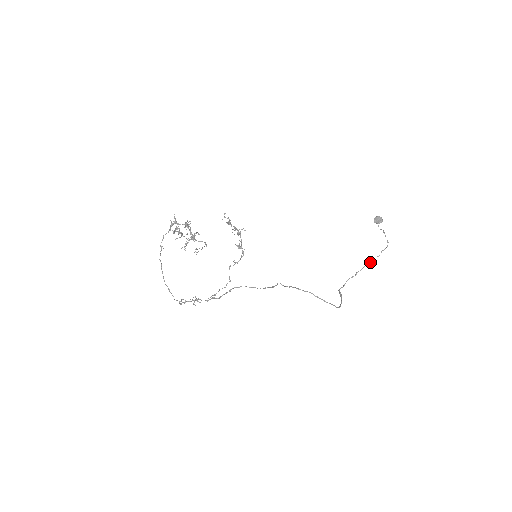
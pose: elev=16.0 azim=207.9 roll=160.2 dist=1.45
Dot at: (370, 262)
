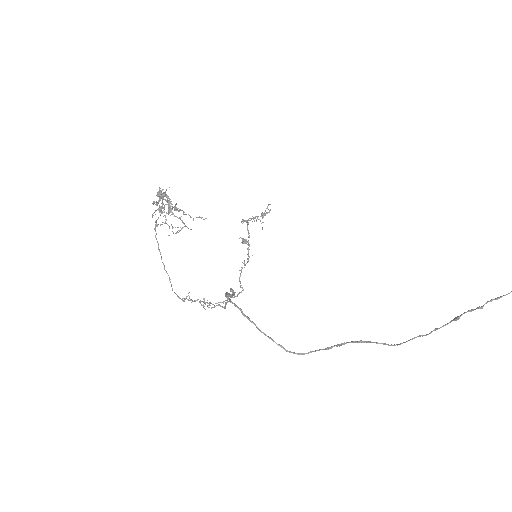
Dot at: (460, 315)
